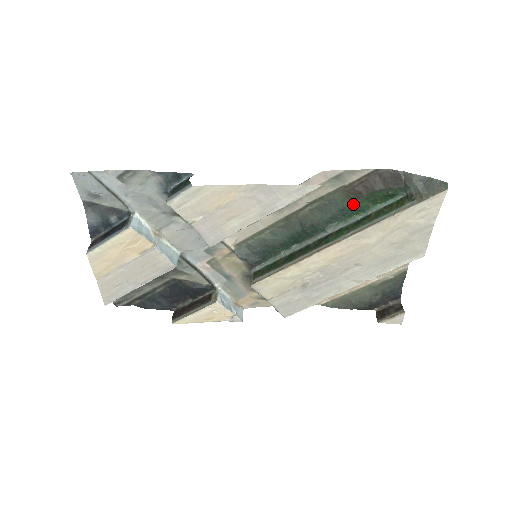
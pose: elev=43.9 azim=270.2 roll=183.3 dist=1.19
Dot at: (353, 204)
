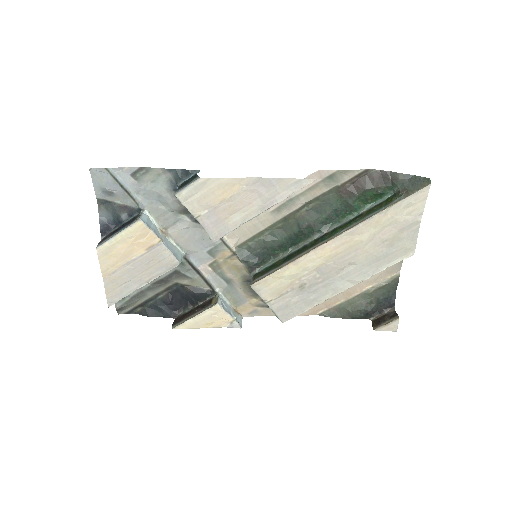
Dot at: (346, 204)
